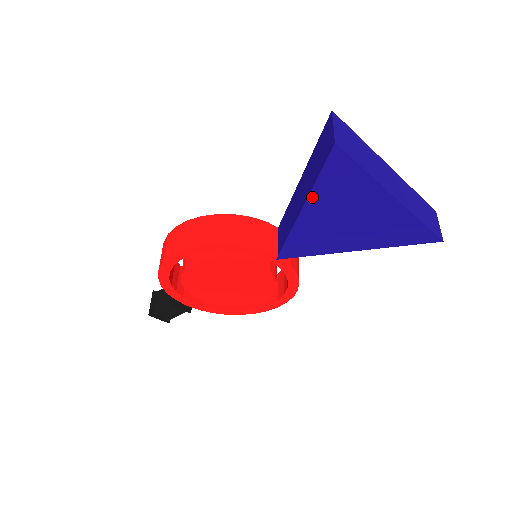
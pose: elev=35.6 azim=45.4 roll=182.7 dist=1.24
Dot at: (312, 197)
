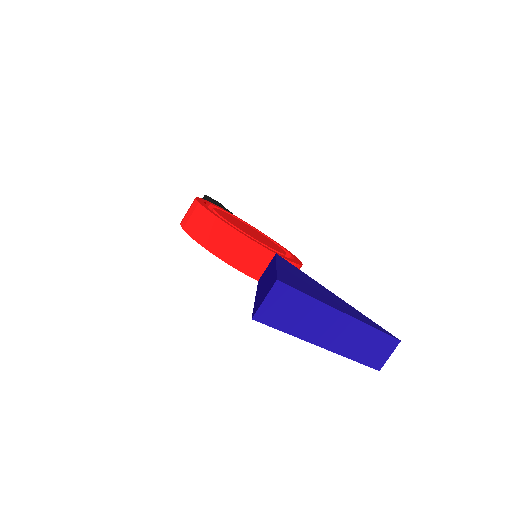
Dot at: occluded
